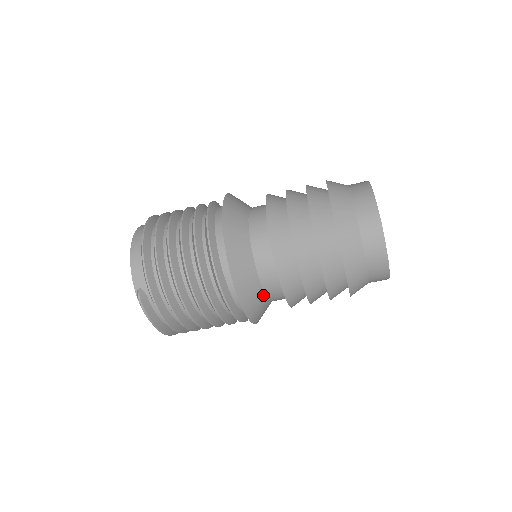
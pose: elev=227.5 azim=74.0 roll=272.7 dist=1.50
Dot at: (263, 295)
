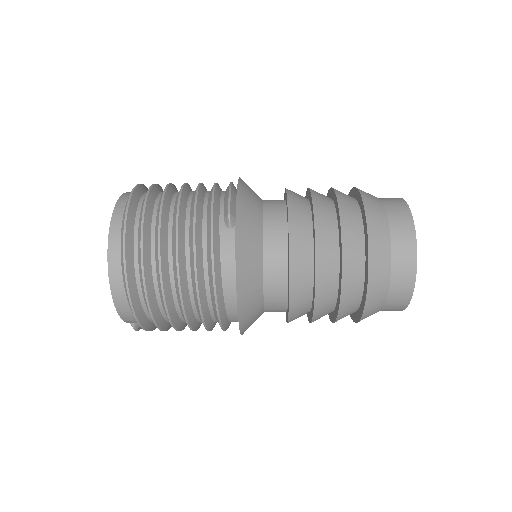
Dot at: occluded
